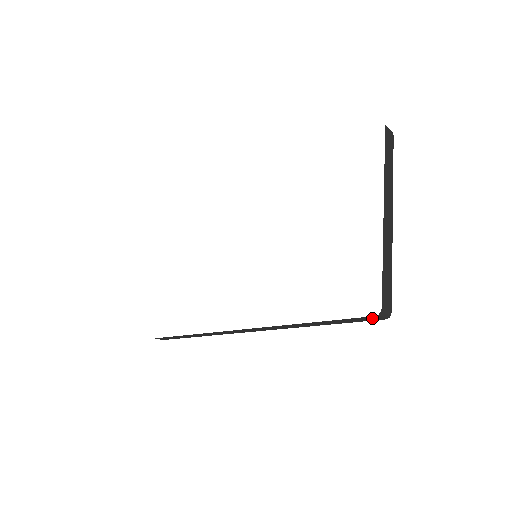
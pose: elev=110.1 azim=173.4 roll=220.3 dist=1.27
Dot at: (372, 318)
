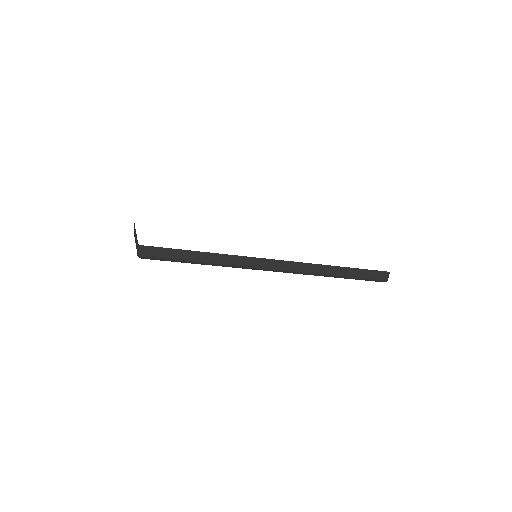
Dot at: (383, 275)
